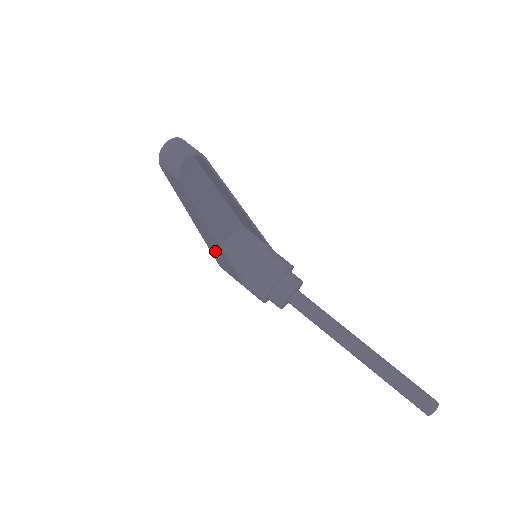
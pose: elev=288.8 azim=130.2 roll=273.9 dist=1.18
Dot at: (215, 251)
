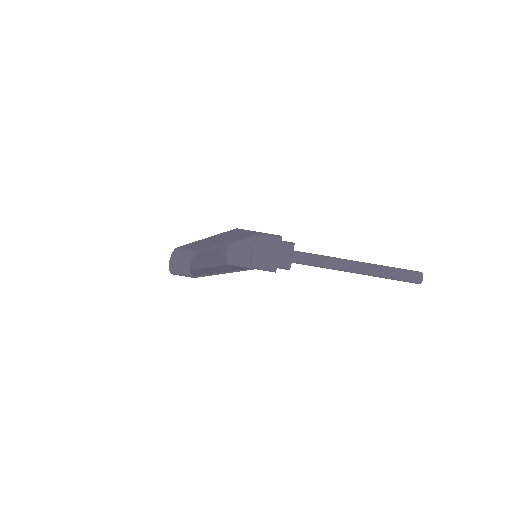
Dot at: occluded
